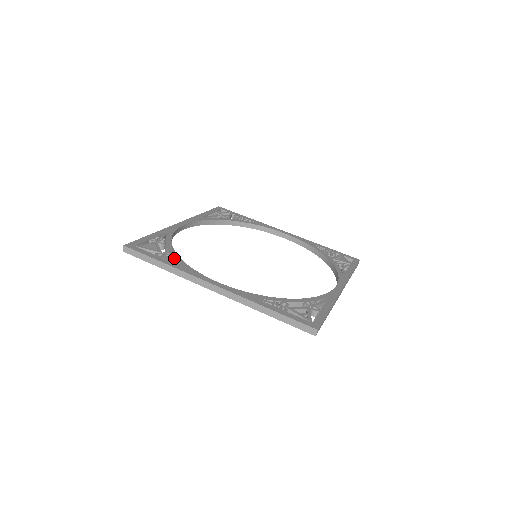
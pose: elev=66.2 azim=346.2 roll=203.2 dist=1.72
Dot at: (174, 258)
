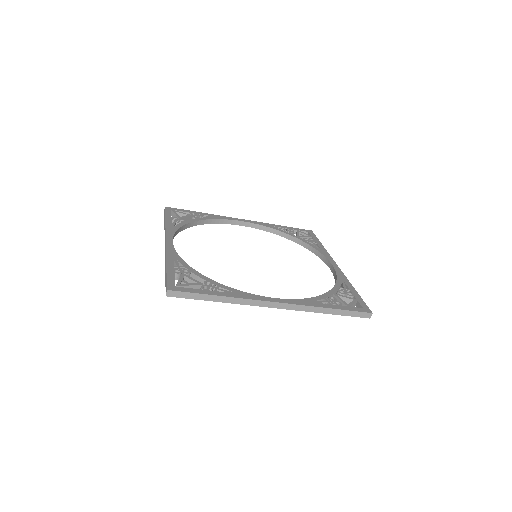
Dot at: (179, 223)
